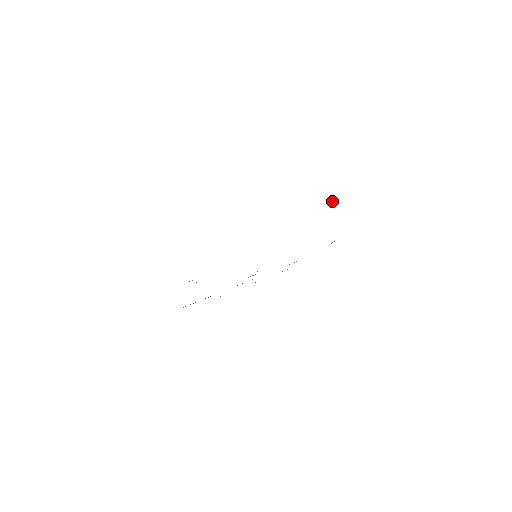
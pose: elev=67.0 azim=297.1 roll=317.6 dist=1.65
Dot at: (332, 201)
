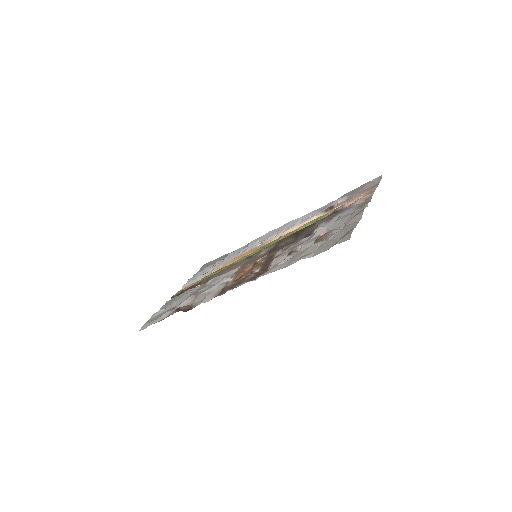
Dot at: (327, 234)
